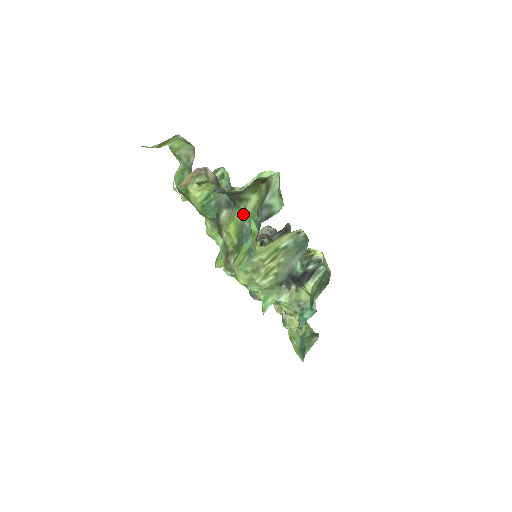
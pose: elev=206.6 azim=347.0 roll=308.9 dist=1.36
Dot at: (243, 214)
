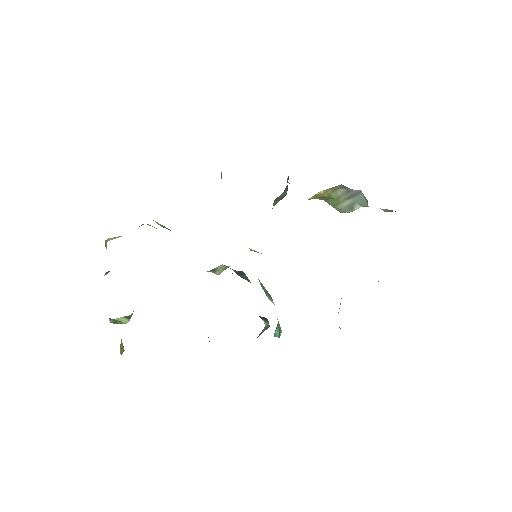
Dot at: occluded
